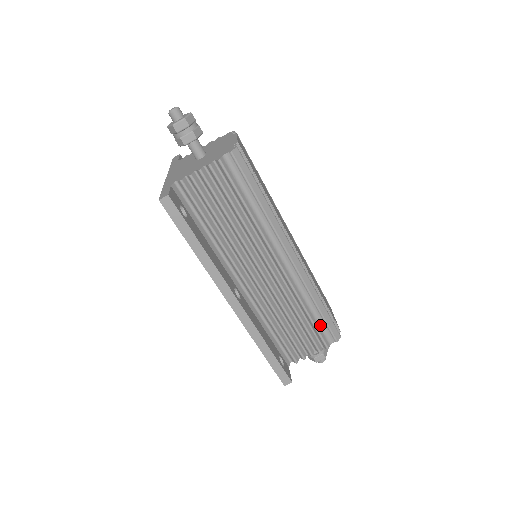
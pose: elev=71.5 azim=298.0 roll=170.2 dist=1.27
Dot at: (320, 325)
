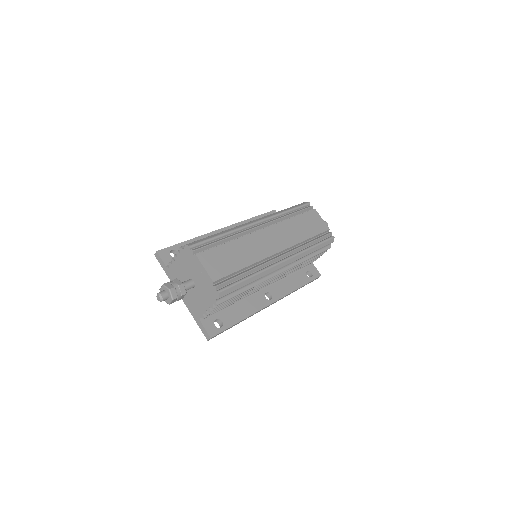
Dot at: (319, 249)
